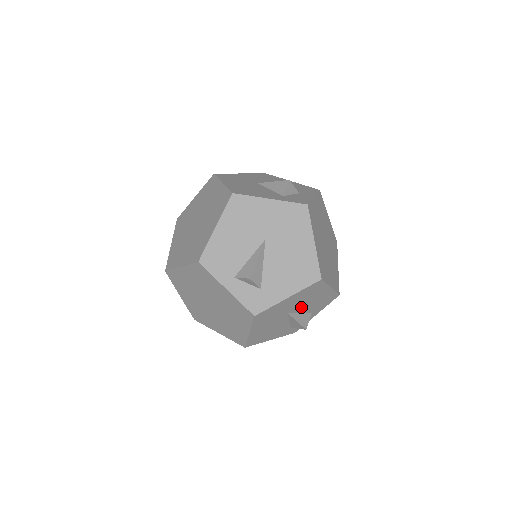
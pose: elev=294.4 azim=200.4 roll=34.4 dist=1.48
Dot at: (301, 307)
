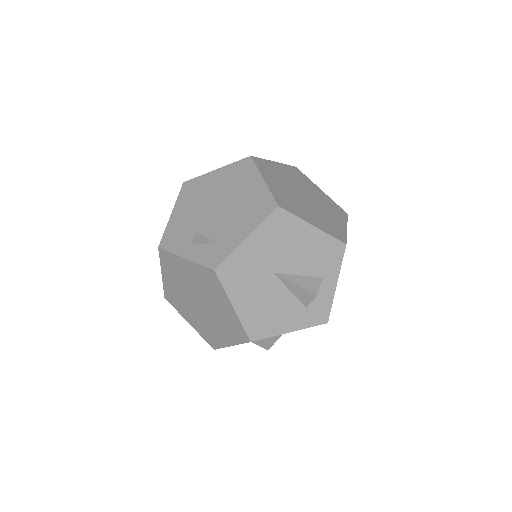
Dot at: (290, 263)
